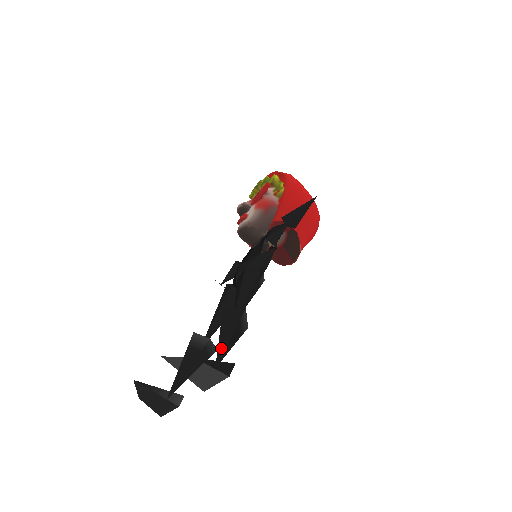
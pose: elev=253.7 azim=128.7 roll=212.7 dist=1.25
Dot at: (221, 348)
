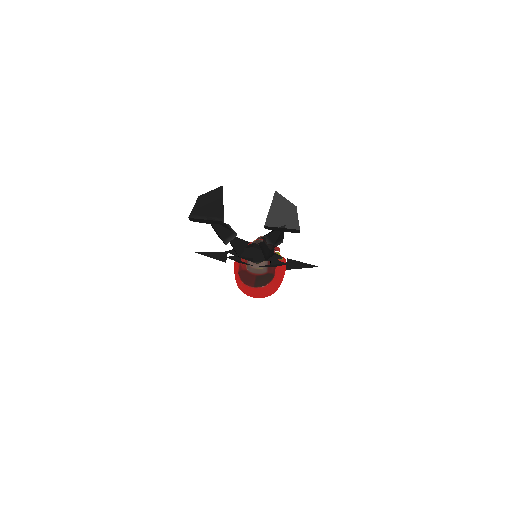
Dot at: occluded
